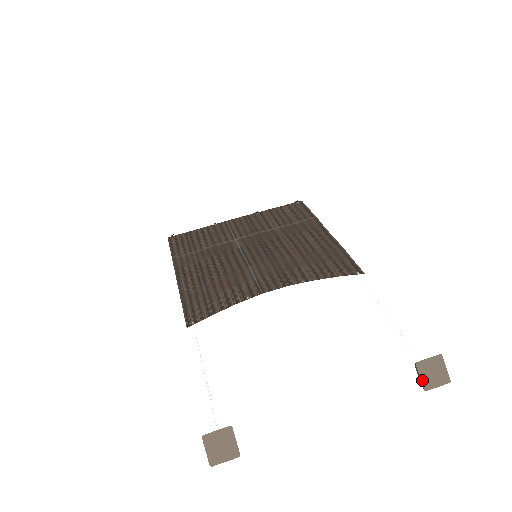
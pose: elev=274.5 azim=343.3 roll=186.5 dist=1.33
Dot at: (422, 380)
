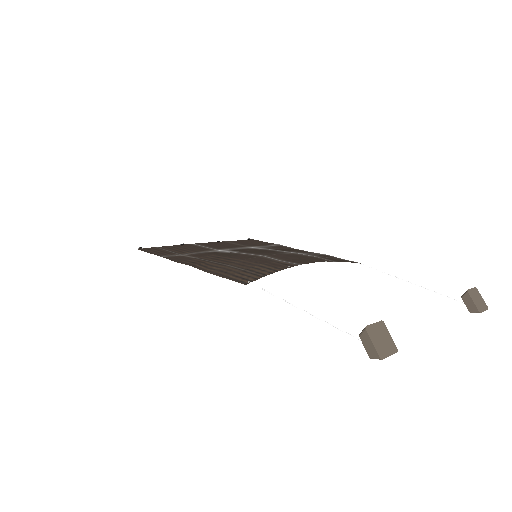
Dot at: (475, 304)
